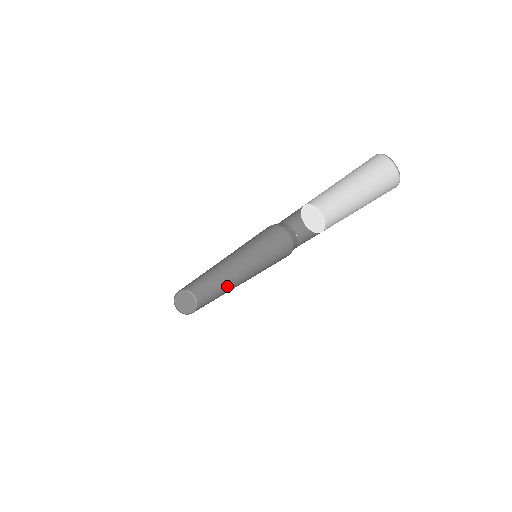
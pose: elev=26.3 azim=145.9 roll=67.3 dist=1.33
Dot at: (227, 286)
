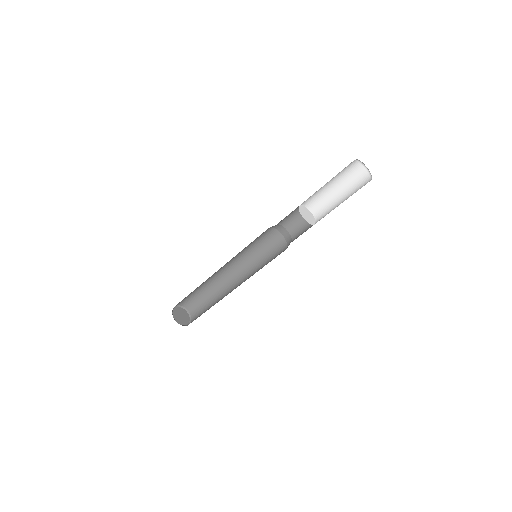
Dot at: occluded
